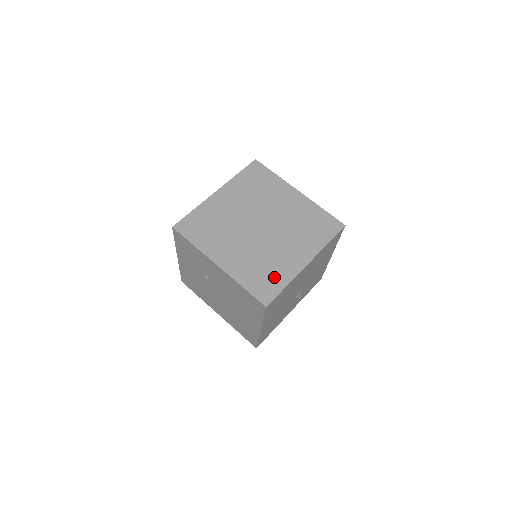
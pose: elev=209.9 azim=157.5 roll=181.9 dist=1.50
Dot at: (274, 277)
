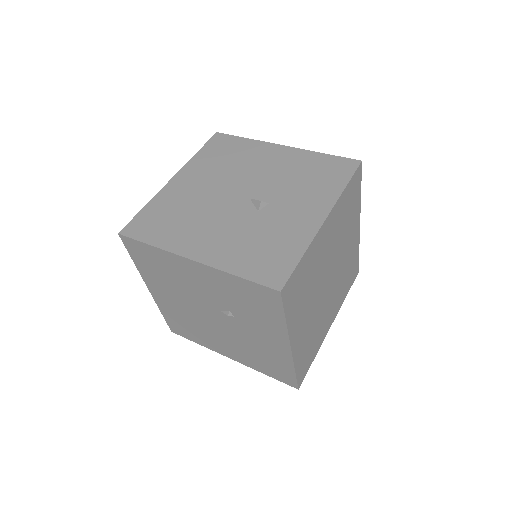
Dot at: (313, 350)
